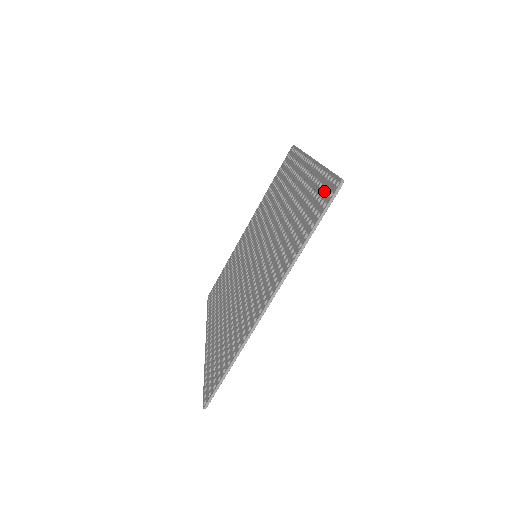
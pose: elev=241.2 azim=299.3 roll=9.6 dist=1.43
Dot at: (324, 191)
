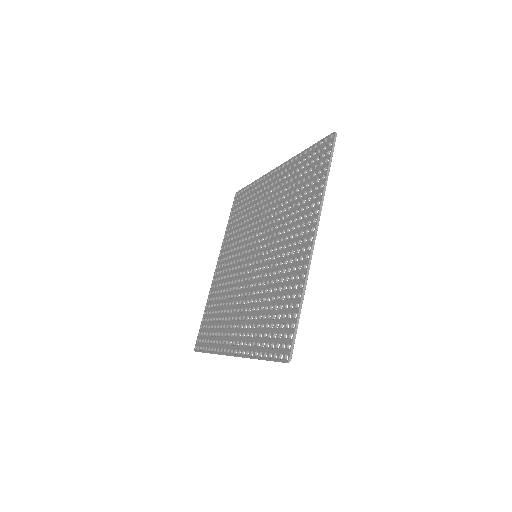
Dot at: (318, 153)
